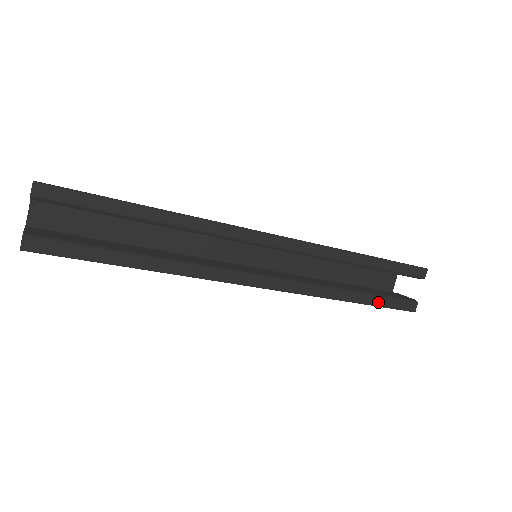
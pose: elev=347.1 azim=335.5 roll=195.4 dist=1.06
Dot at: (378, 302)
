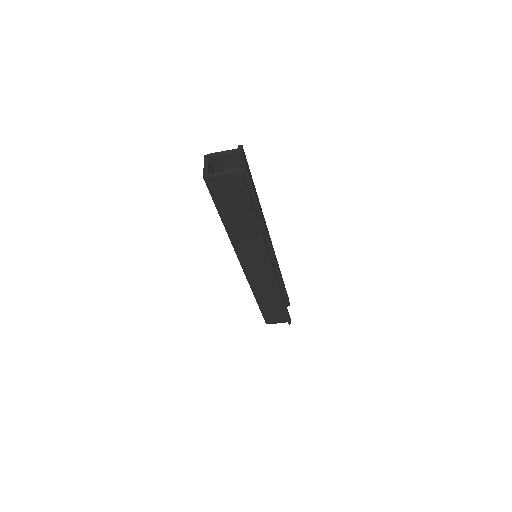
Dot at: (286, 308)
